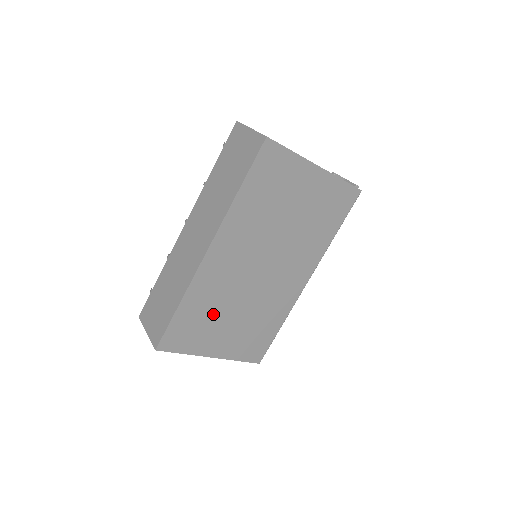
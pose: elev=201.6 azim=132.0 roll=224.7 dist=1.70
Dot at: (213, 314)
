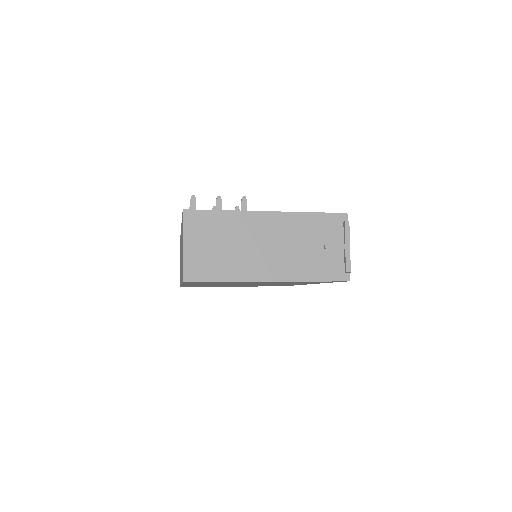
Dot at: occluded
